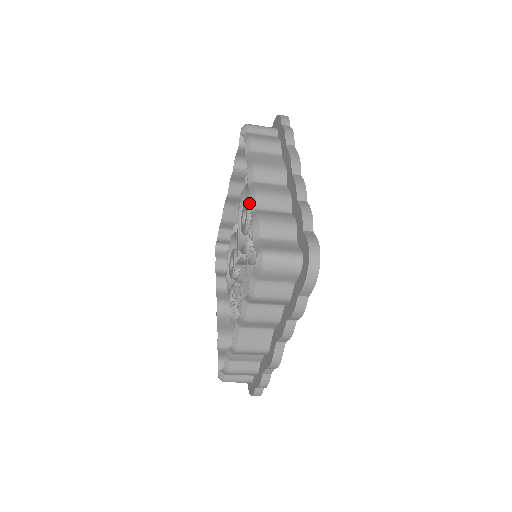
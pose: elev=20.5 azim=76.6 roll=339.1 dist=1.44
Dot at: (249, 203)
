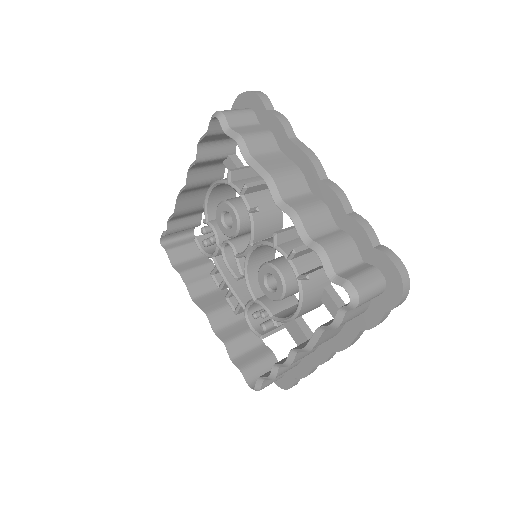
Dot at: (285, 296)
